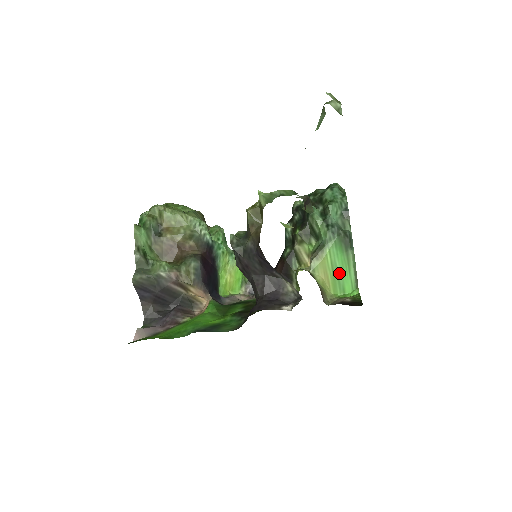
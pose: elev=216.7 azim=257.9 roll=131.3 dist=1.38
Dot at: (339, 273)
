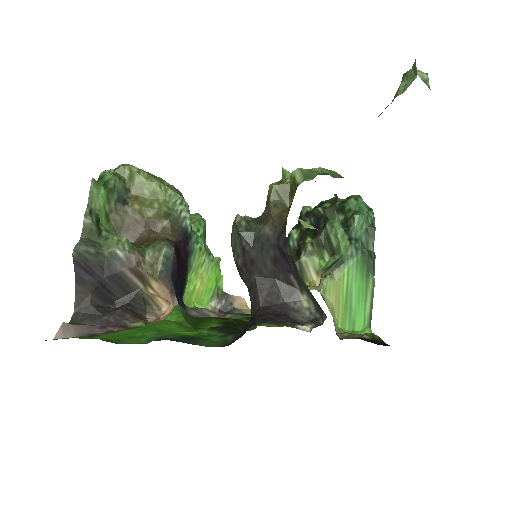
Dot at: (353, 302)
